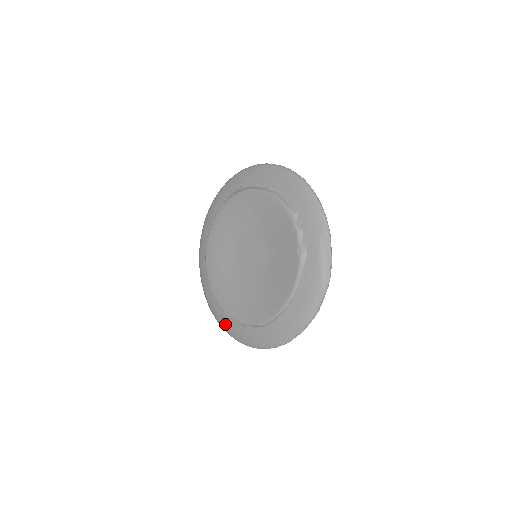
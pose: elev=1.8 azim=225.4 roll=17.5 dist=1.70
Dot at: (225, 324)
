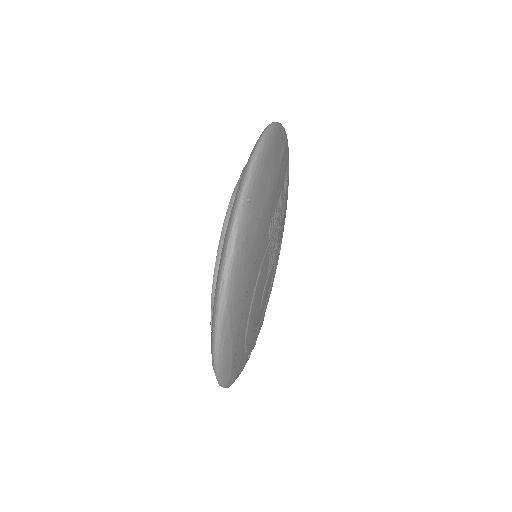
Dot at: occluded
